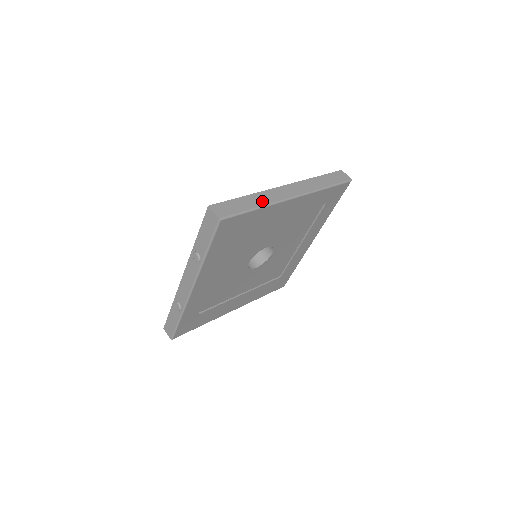
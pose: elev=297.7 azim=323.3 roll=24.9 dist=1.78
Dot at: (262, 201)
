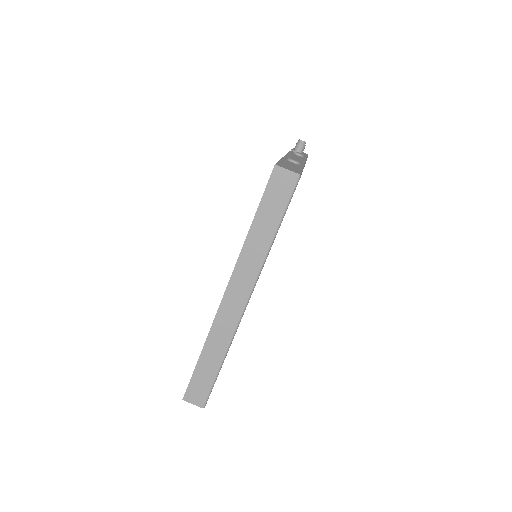
Dot at: (220, 347)
